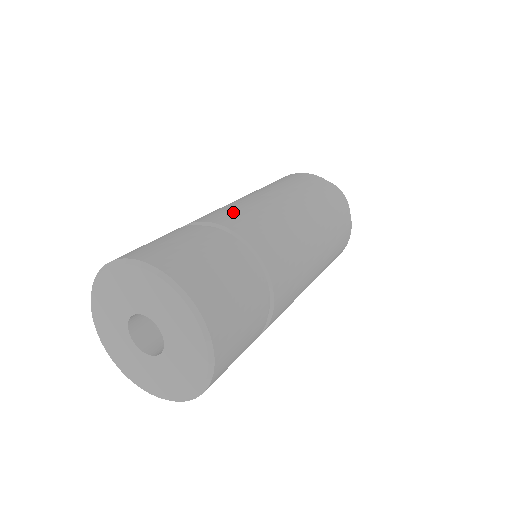
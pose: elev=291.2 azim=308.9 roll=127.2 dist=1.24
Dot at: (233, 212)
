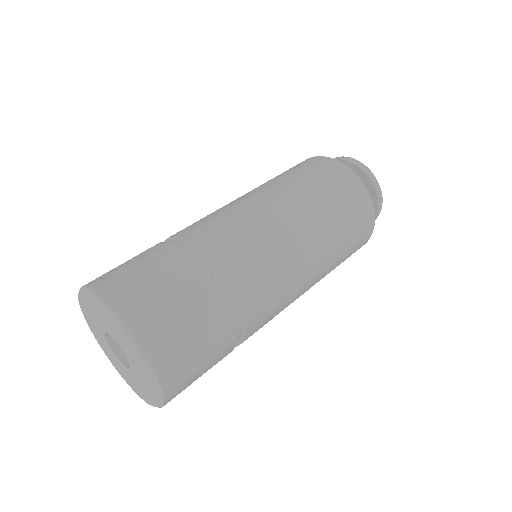
Dot at: (238, 242)
